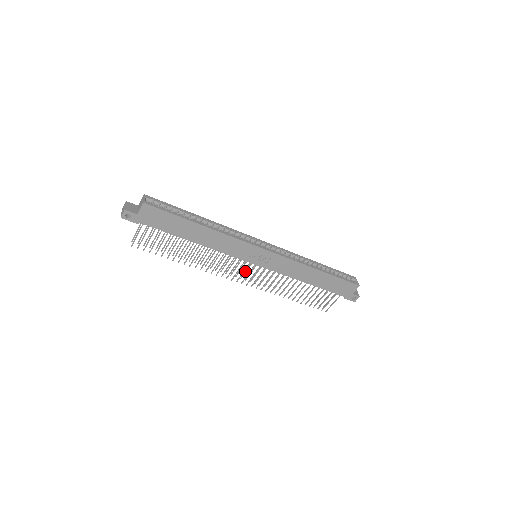
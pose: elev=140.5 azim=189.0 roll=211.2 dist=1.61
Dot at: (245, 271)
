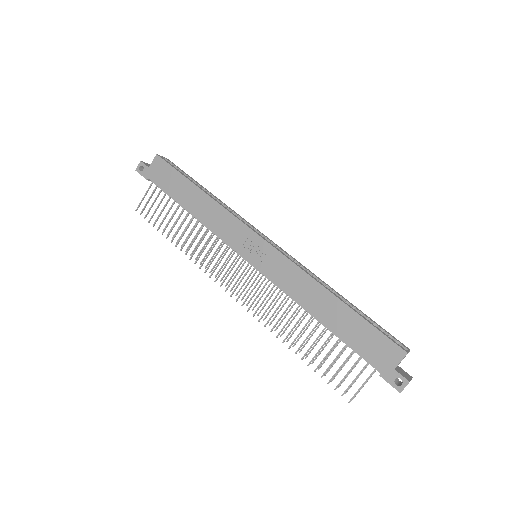
Dot at: (243, 283)
